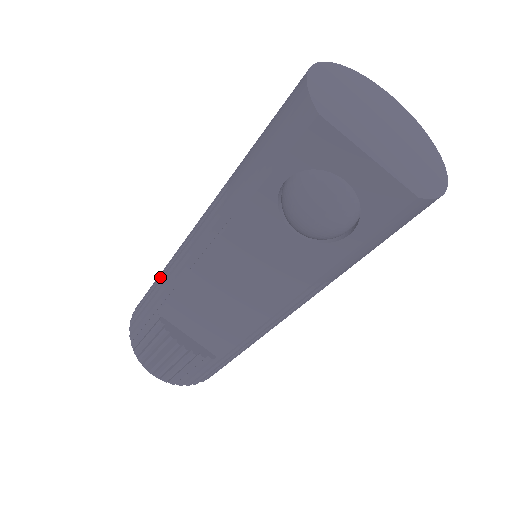
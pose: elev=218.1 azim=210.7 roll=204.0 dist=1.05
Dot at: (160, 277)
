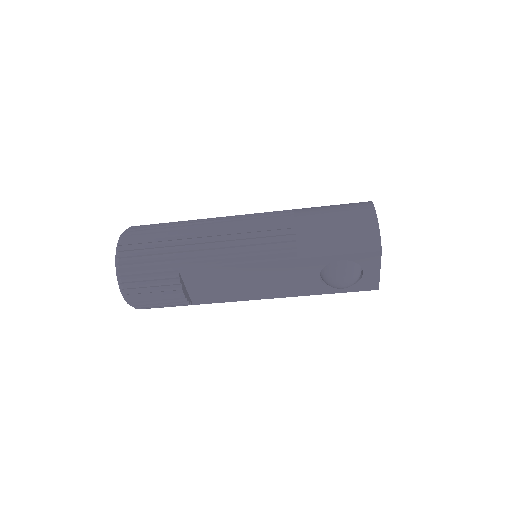
Dot at: (184, 242)
